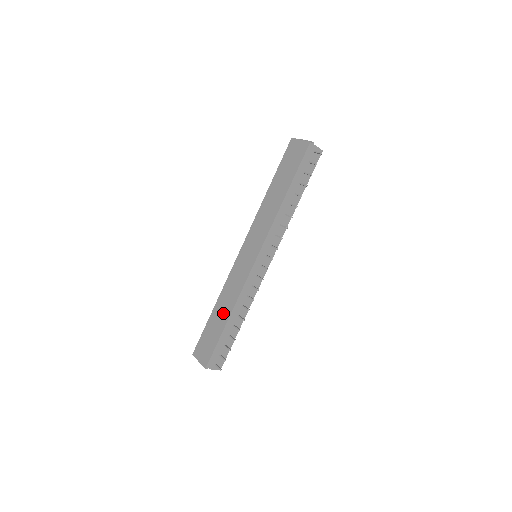
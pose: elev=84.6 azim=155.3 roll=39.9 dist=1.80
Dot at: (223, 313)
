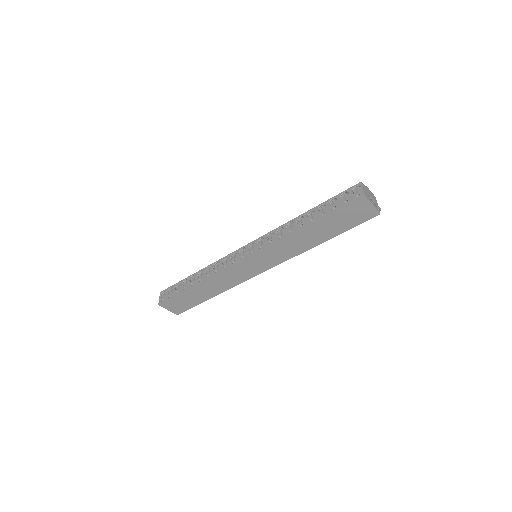
Dot at: (209, 292)
